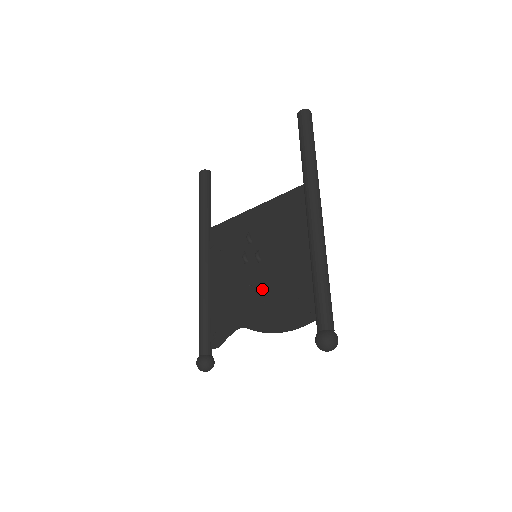
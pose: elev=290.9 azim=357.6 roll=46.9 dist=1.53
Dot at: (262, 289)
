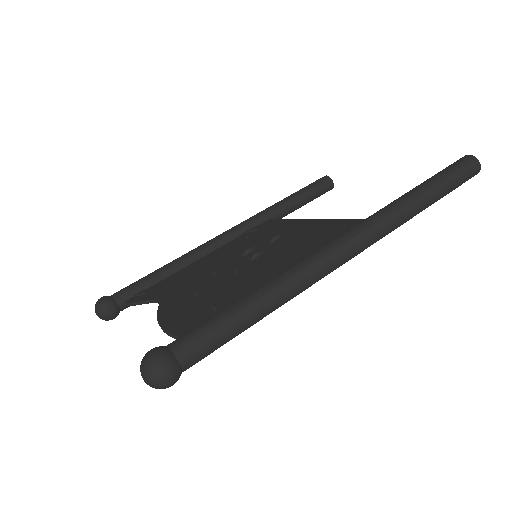
Dot at: (215, 282)
